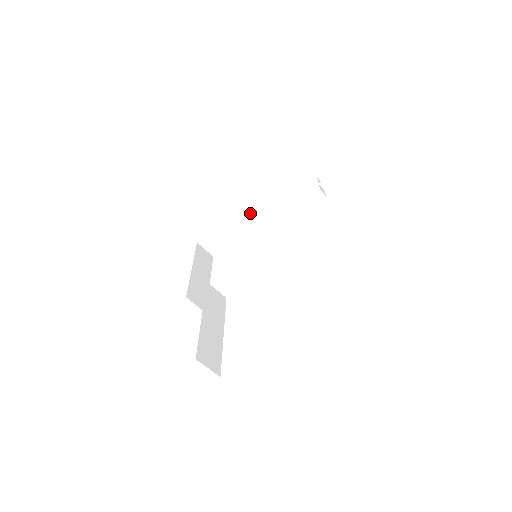
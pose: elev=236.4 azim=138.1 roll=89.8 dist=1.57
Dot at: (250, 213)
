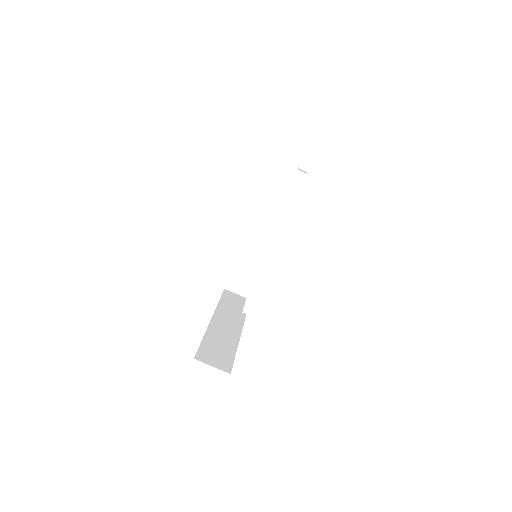
Dot at: (260, 237)
